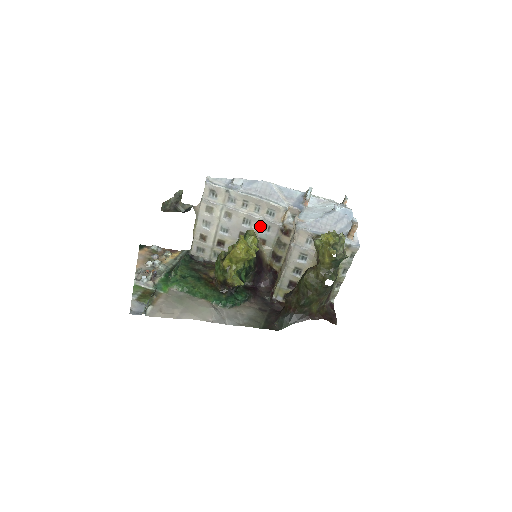
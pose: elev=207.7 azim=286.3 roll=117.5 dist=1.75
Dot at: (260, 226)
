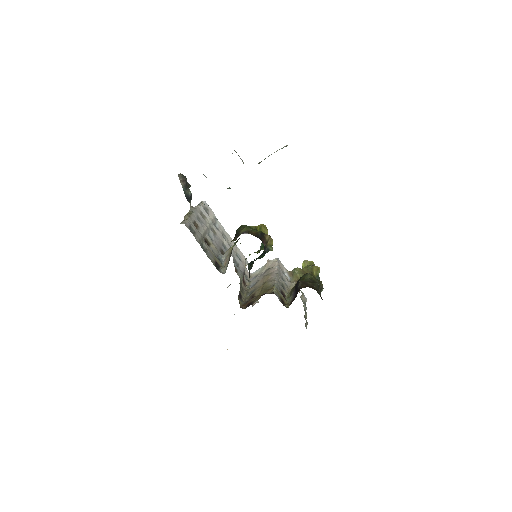
Dot at: (233, 258)
